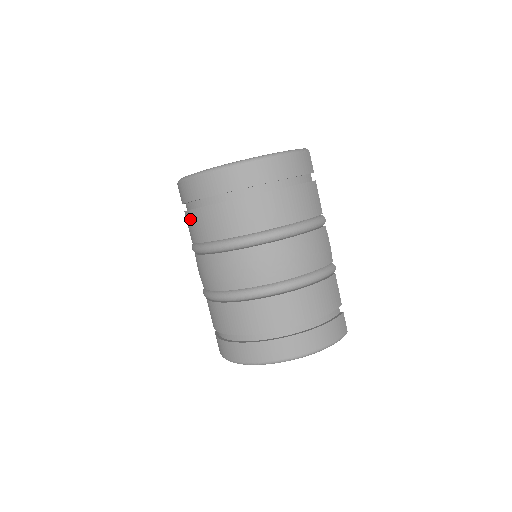
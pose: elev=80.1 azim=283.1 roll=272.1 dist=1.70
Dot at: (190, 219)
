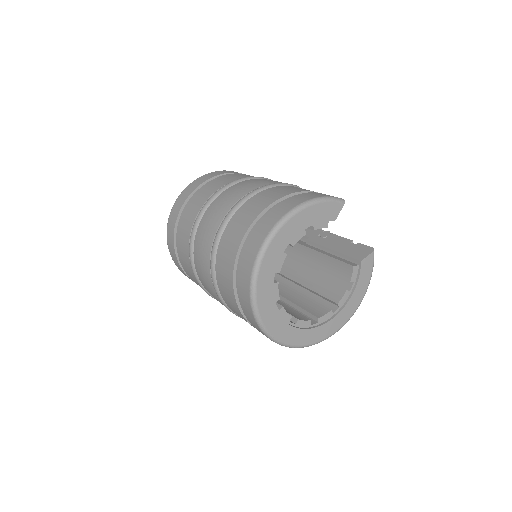
Dot at: (181, 258)
